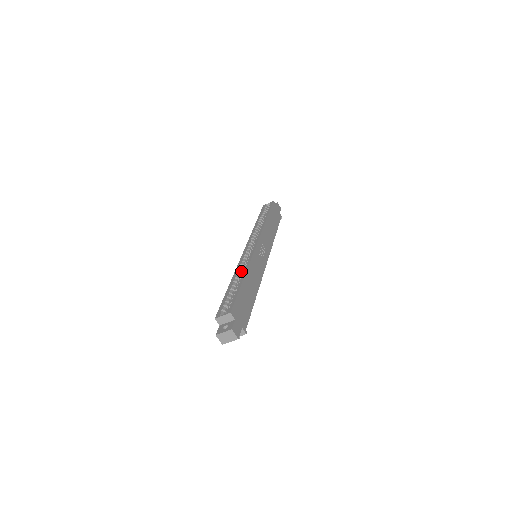
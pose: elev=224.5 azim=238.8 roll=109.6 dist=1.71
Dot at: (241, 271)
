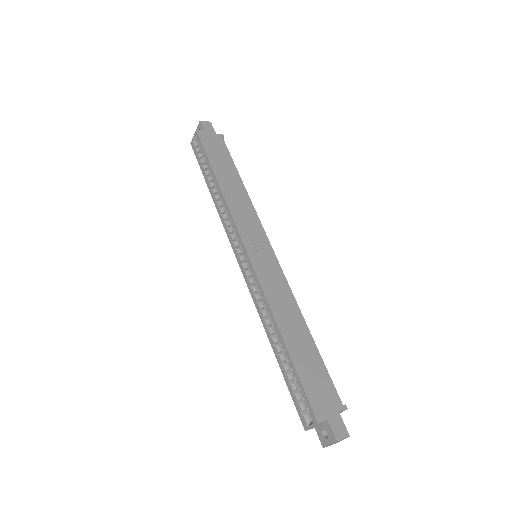
Dot at: (267, 315)
